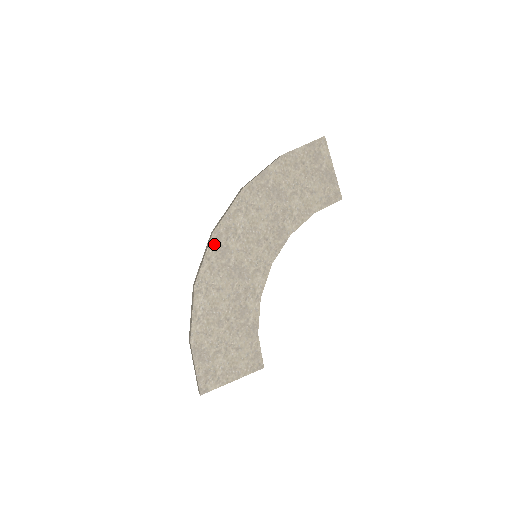
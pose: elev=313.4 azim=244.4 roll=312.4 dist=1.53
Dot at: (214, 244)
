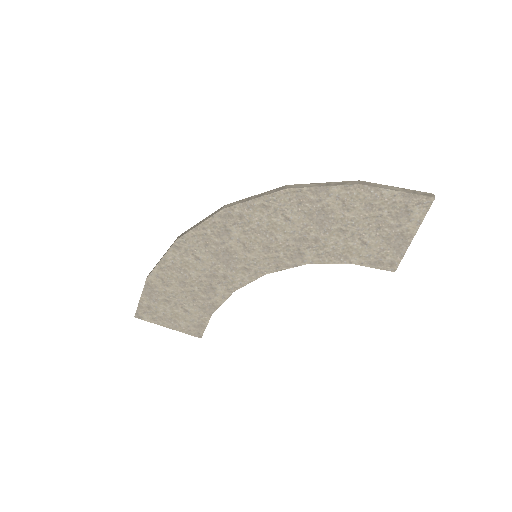
Dot at: (218, 219)
